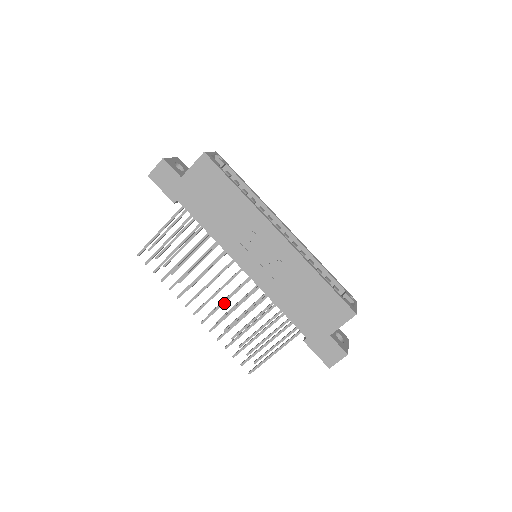
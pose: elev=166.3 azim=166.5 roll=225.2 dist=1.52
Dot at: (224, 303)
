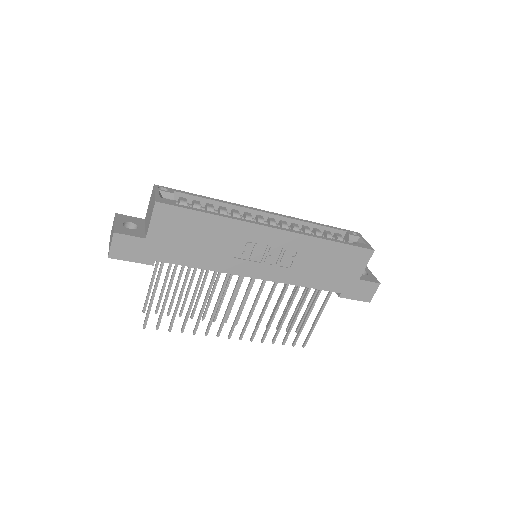
Dot at: (252, 313)
